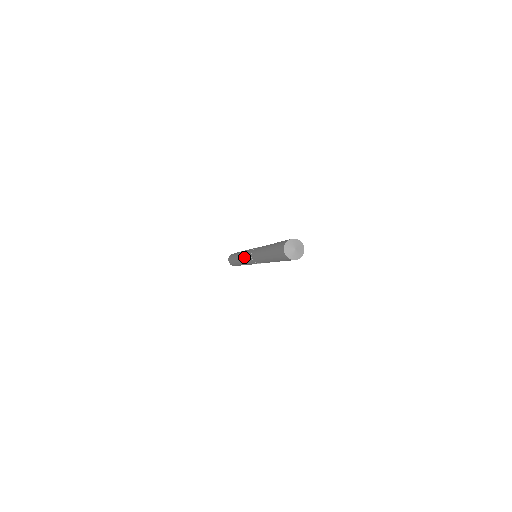
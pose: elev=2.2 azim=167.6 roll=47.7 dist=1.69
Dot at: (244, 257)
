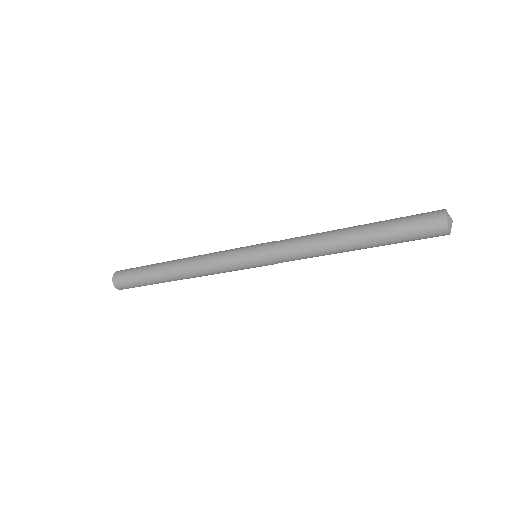
Dot at: (227, 262)
